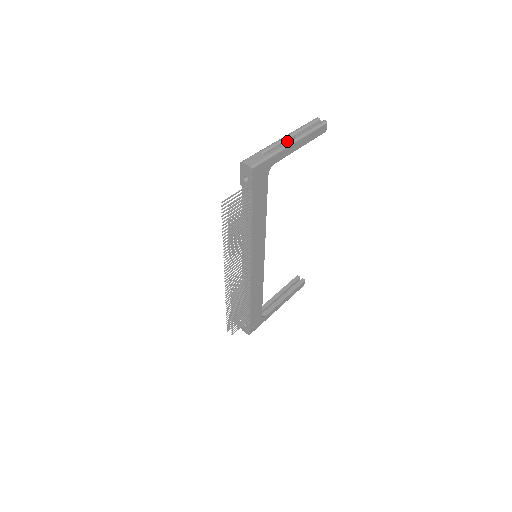
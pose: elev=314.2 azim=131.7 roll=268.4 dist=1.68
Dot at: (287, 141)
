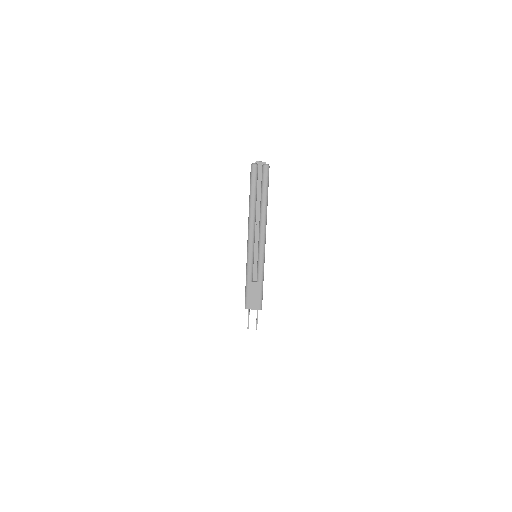
Dot at: (255, 236)
